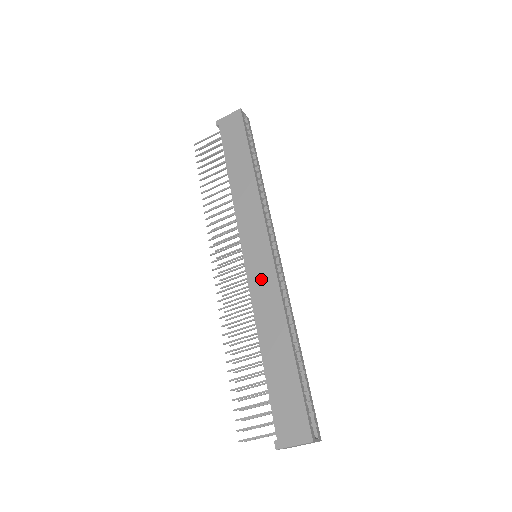
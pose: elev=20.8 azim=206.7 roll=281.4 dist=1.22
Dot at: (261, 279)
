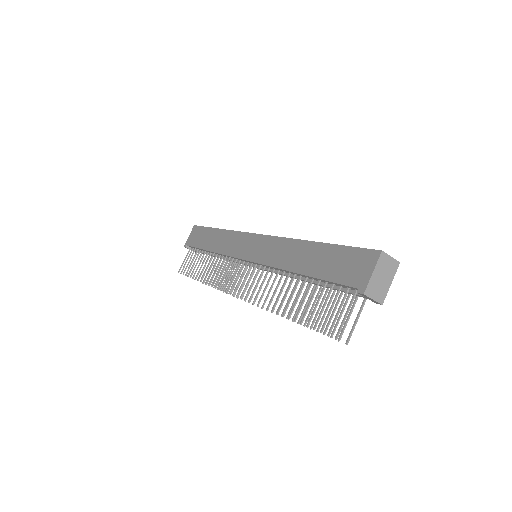
Dot at: (265, 250)
